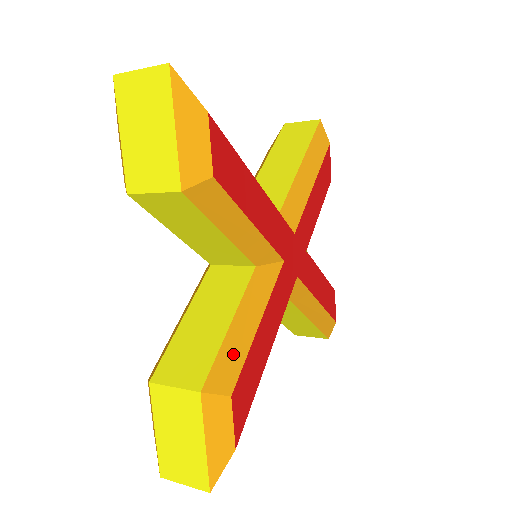
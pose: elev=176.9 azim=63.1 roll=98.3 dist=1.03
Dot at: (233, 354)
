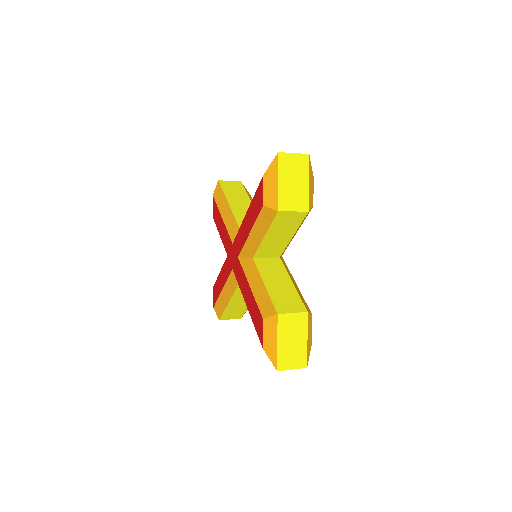
Dot at: (302, 297)
